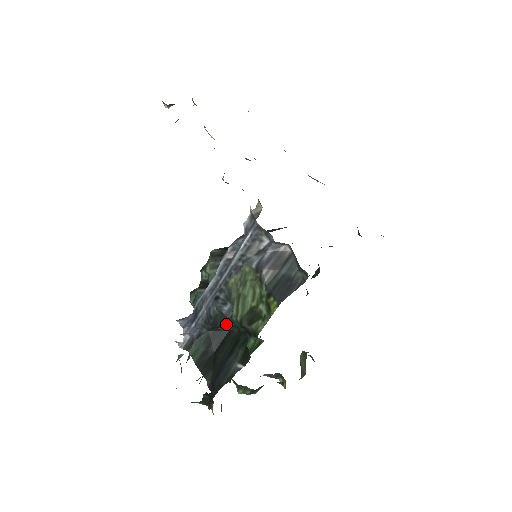
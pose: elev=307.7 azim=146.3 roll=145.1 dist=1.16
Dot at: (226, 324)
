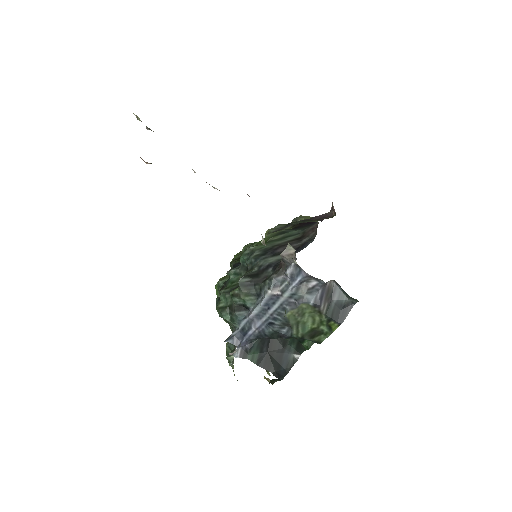
Dot at: (285, 339)
